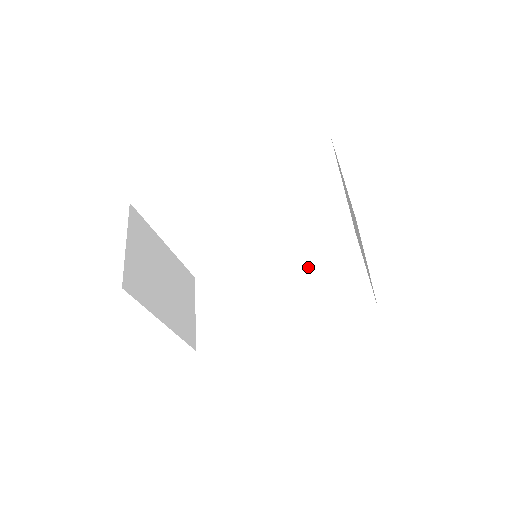
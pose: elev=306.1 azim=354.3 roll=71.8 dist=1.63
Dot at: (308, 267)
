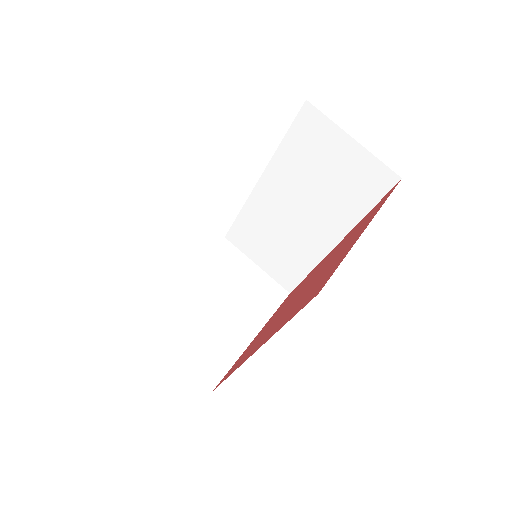
Dot at: (299, 174)
